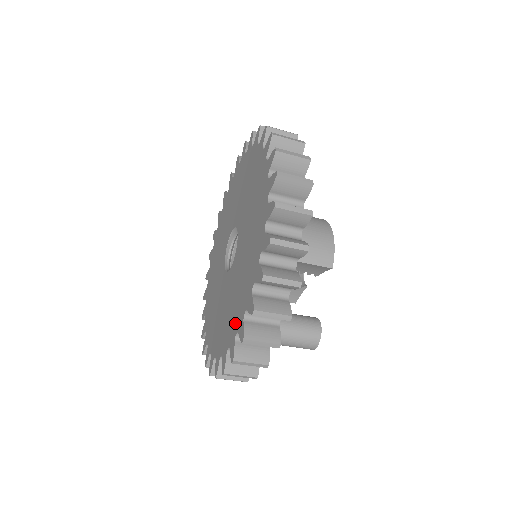
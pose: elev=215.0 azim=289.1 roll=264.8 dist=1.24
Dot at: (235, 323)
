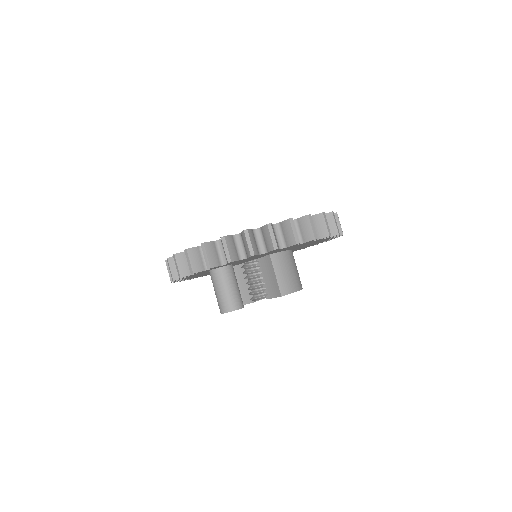
Dot at: occluded
